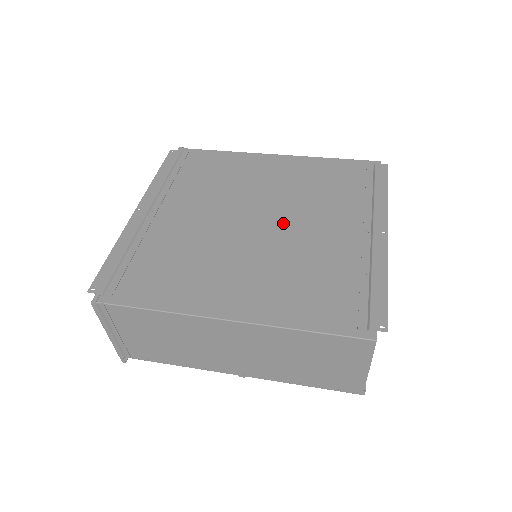
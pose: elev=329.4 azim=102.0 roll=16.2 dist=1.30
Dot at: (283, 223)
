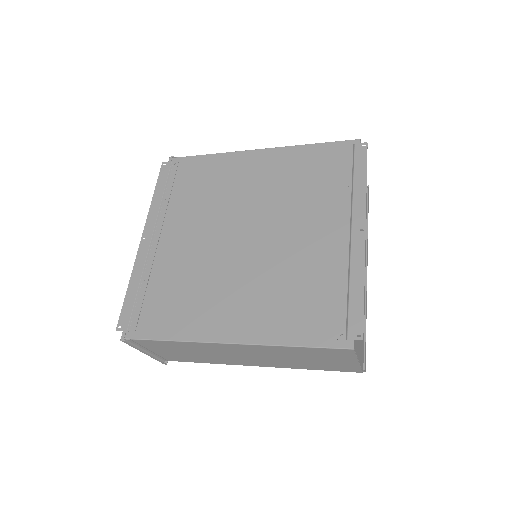
Dot at: (269, 233)
